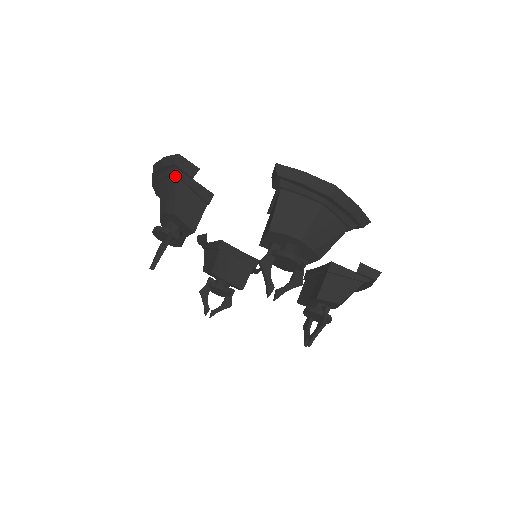
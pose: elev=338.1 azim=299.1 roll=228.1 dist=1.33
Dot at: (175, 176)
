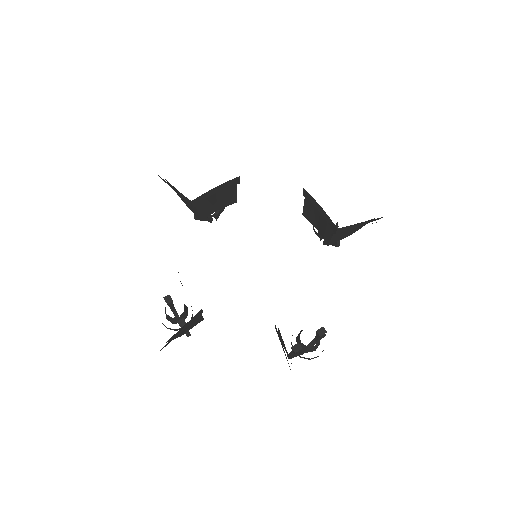
Dot at: occluded
